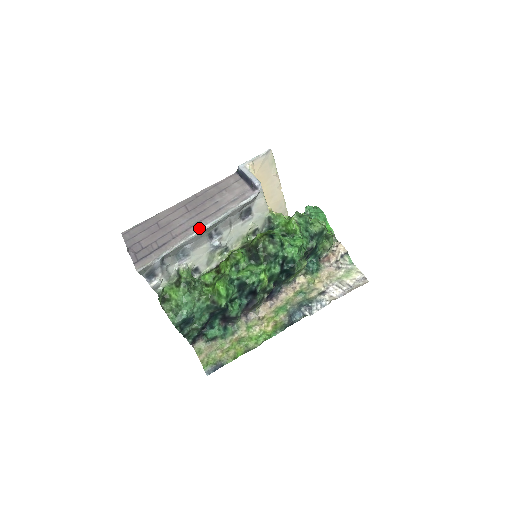
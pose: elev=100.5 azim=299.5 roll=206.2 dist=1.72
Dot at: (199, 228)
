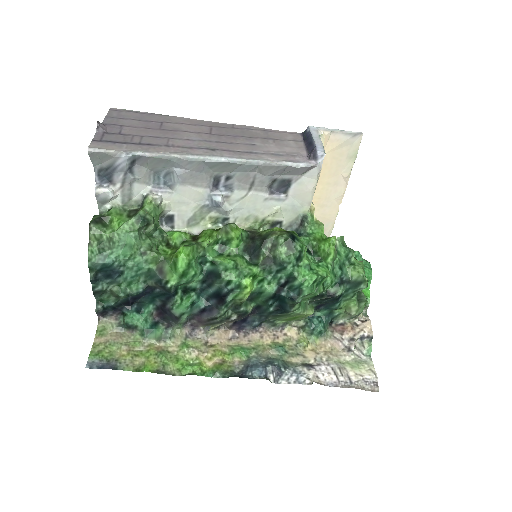
Dot at: (208, 154)
